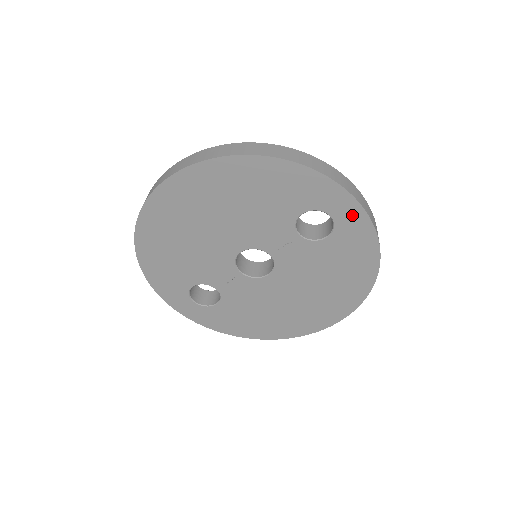
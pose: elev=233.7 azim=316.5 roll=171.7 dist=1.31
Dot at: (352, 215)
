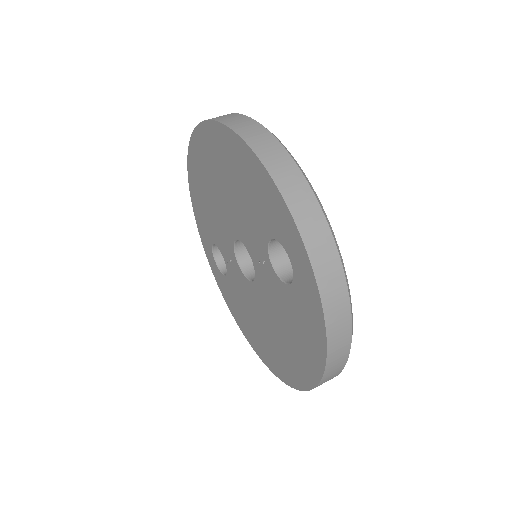
Dot at: (307, 278)
